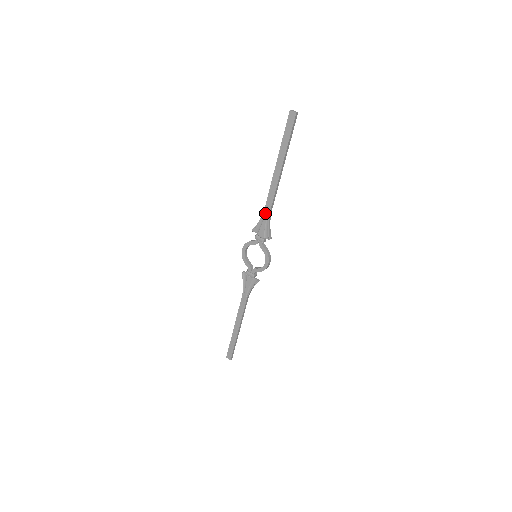
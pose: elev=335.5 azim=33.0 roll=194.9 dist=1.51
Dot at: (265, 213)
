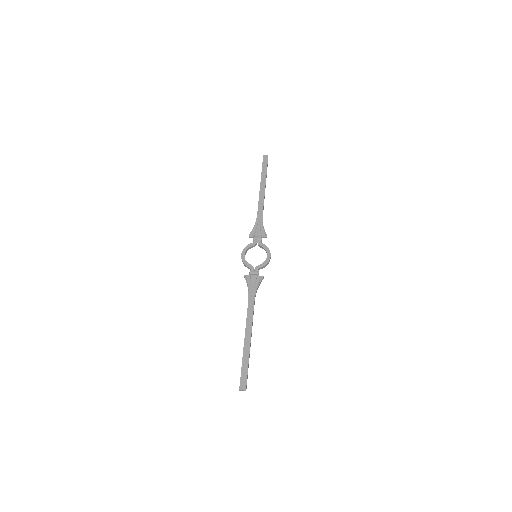
Dot at: (258, 218)
